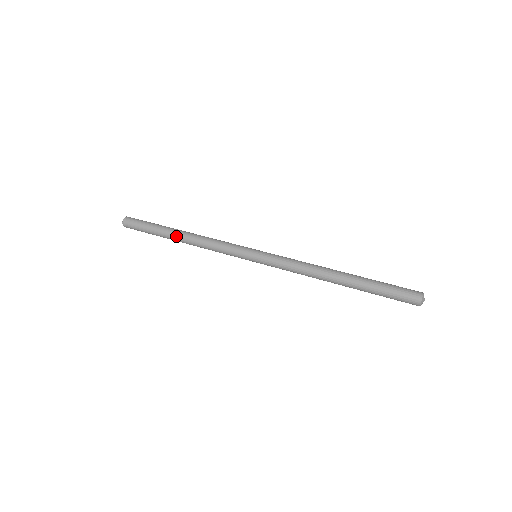
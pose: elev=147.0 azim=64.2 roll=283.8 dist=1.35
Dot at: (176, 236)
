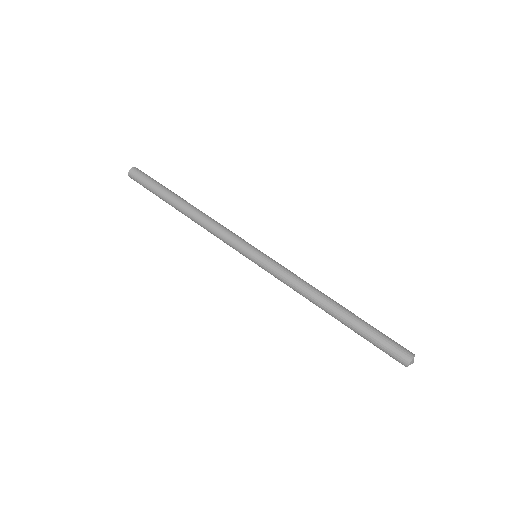
Dot at: (182, 203)
